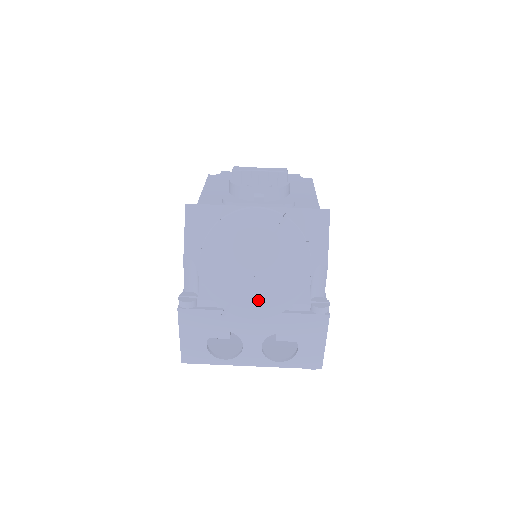
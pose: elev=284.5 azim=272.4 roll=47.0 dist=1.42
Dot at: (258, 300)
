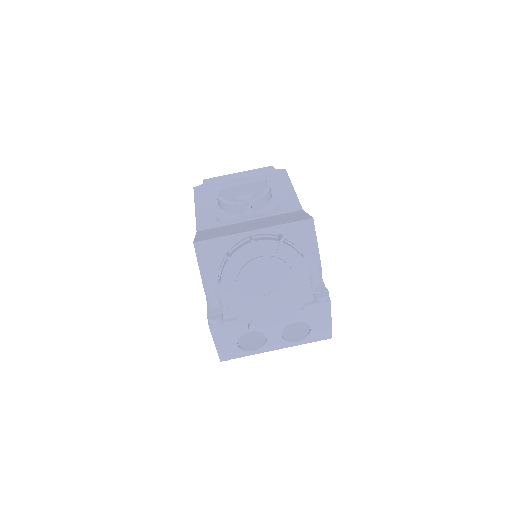
Dot at: (275, 311)
